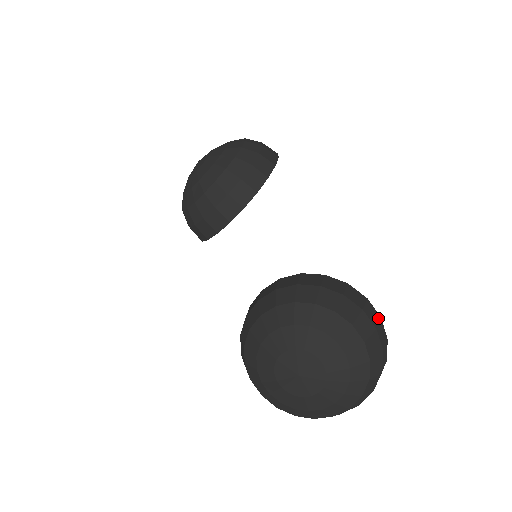
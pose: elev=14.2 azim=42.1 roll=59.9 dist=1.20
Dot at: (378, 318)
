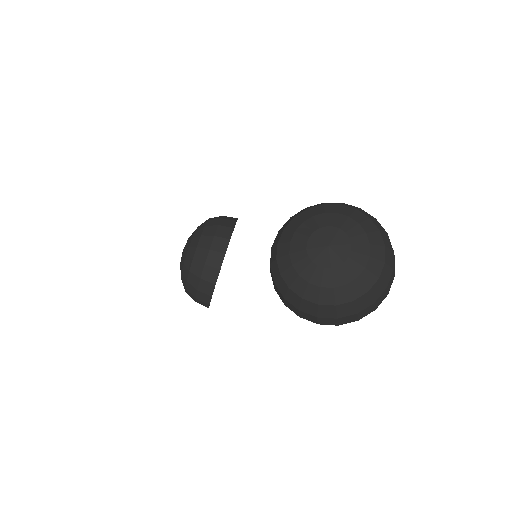
Dot at: occluded
